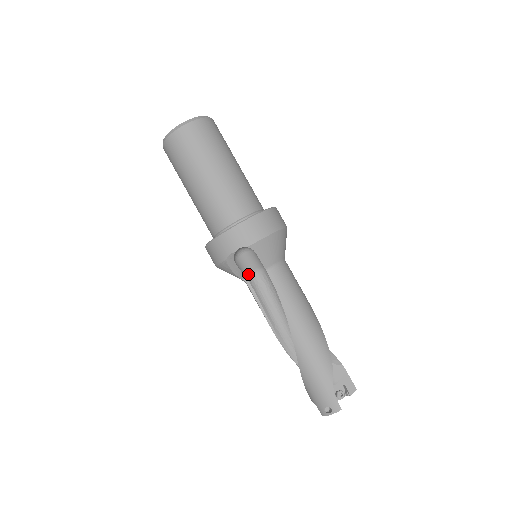
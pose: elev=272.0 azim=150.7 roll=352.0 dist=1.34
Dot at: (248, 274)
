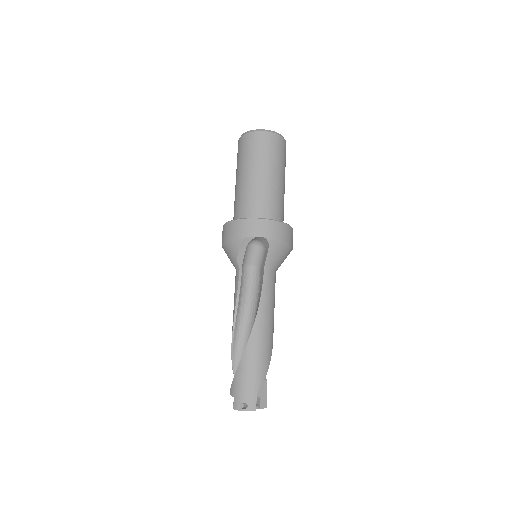
Dot at: (244, 264)
